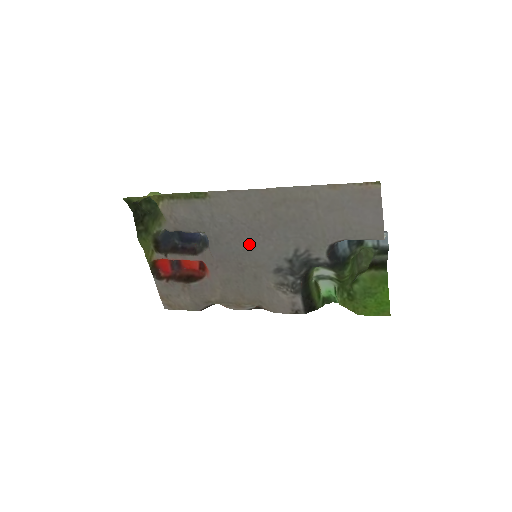
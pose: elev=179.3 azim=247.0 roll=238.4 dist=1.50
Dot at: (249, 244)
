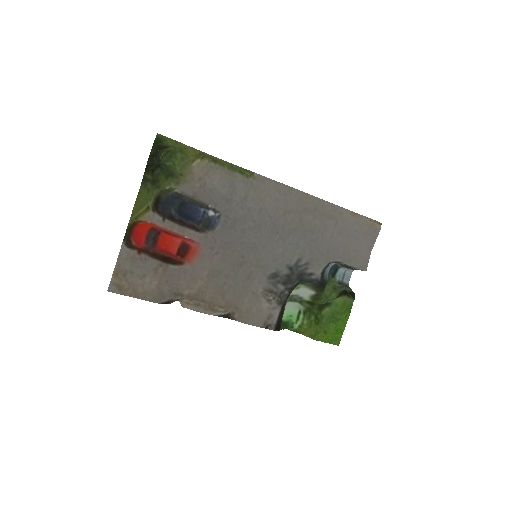
Dot at: (263, 239)
